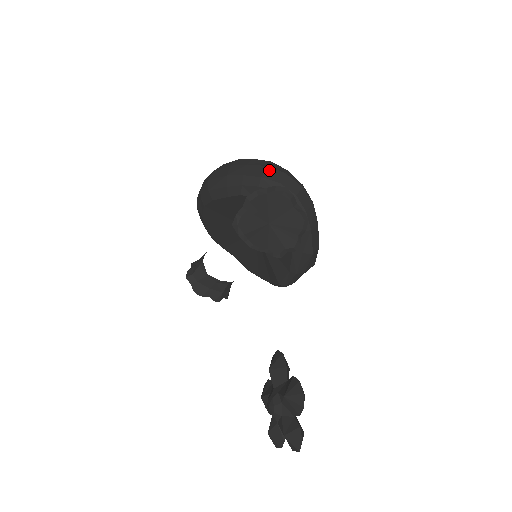
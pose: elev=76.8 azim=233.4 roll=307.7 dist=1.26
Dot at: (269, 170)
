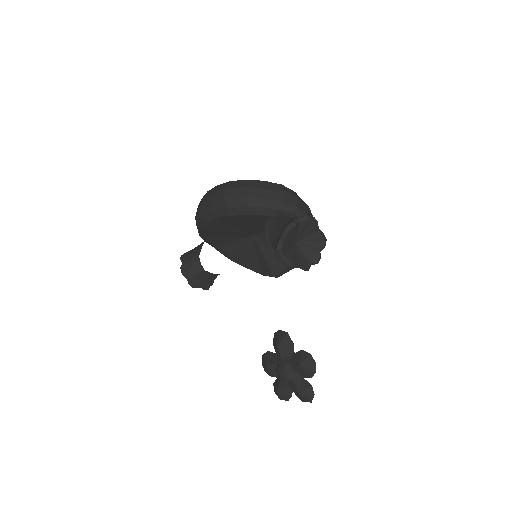
Dot at: (286, 195)
